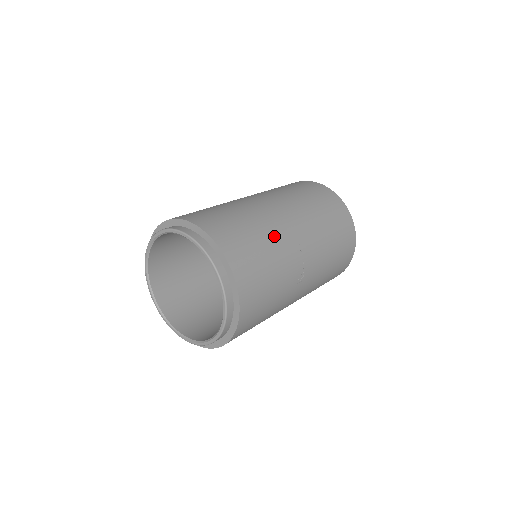
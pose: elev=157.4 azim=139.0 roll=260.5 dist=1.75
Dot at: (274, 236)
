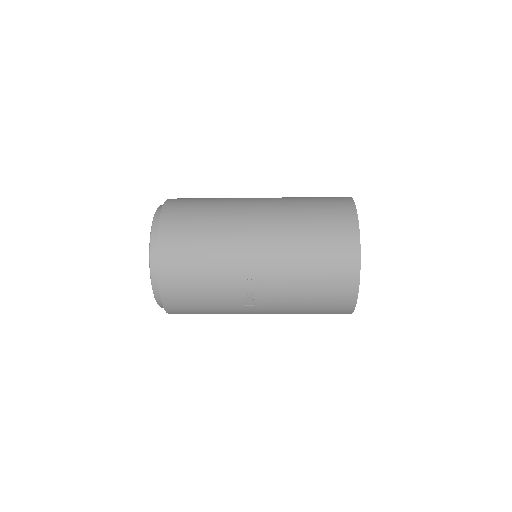
Dot at: (224, 259)
